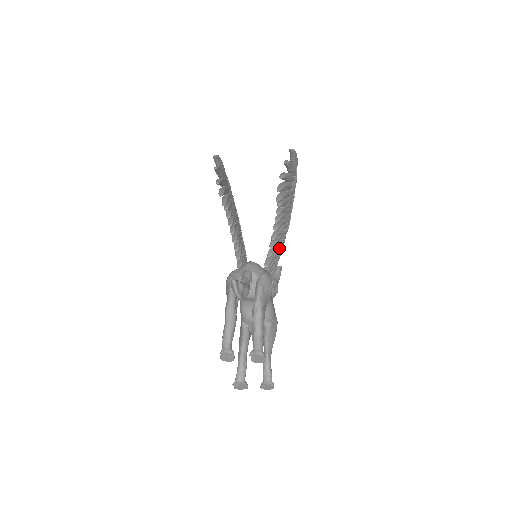
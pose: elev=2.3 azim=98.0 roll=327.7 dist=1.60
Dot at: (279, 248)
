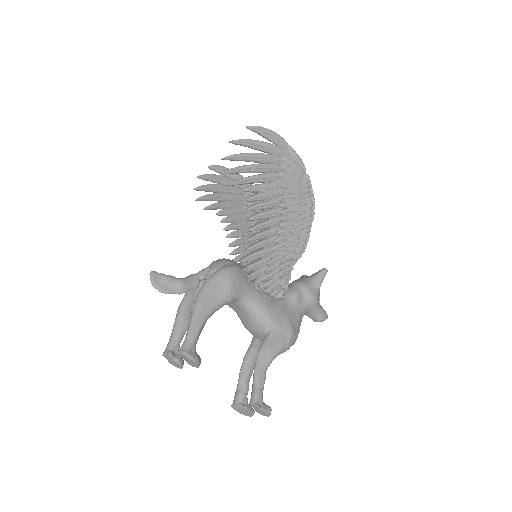
Dot at: (284, 242)
